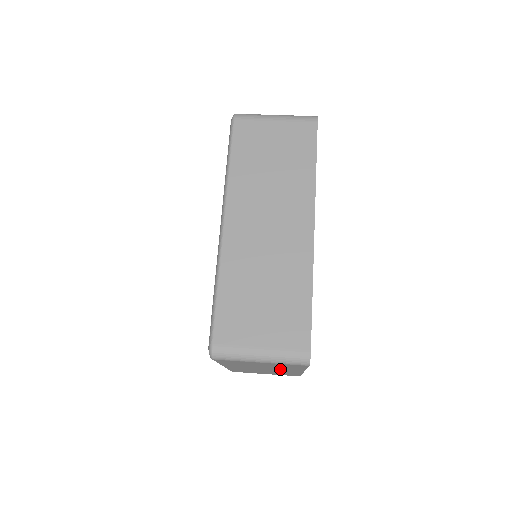
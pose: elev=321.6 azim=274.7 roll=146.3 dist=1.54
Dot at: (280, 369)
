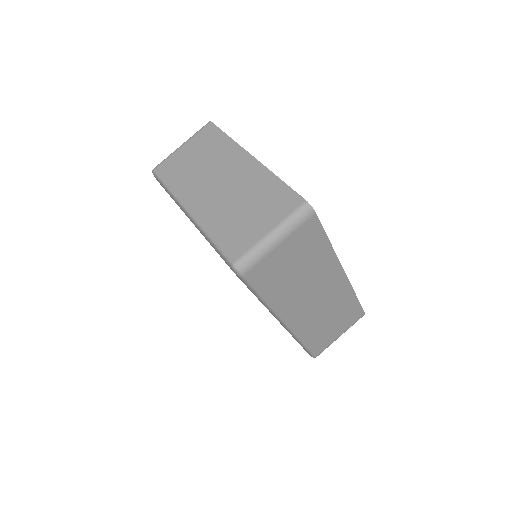
Dot at: occluded
